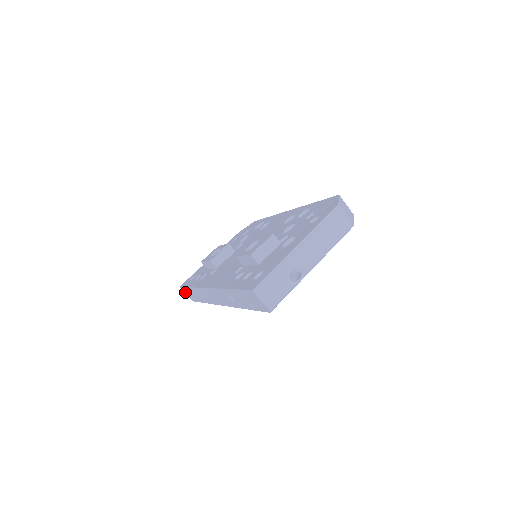
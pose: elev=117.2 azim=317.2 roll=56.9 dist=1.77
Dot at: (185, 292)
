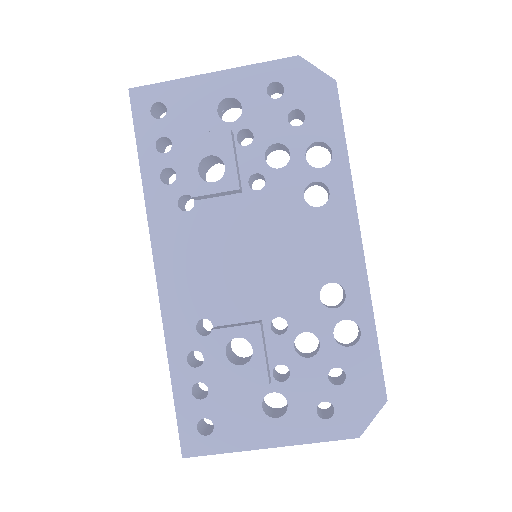
Dot at: occluded
